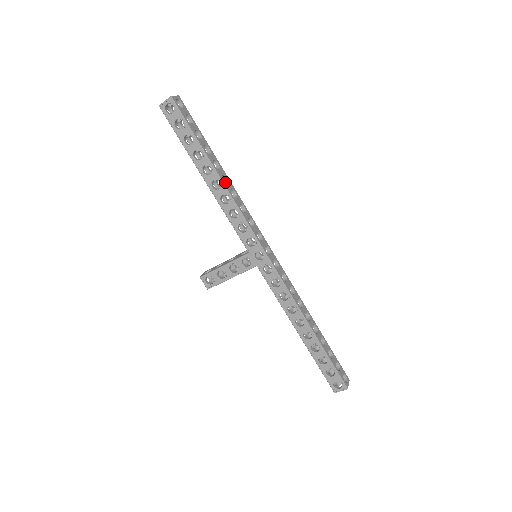
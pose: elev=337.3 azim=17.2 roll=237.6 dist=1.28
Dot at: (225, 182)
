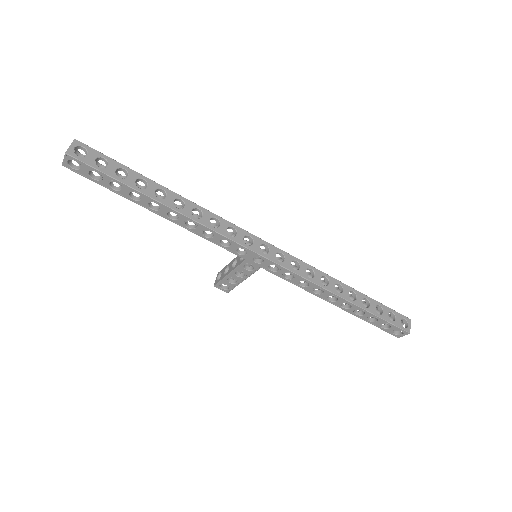
Dot at: occluded
